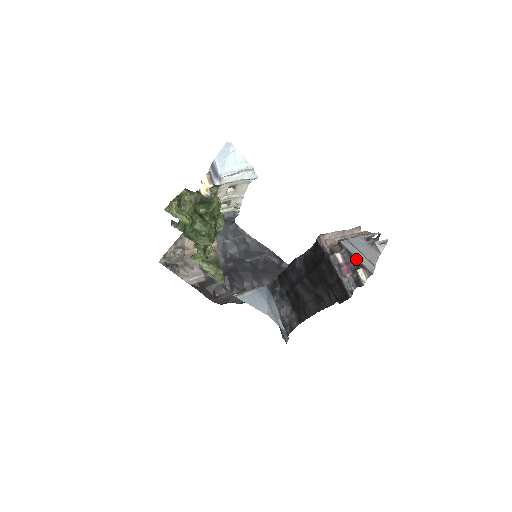
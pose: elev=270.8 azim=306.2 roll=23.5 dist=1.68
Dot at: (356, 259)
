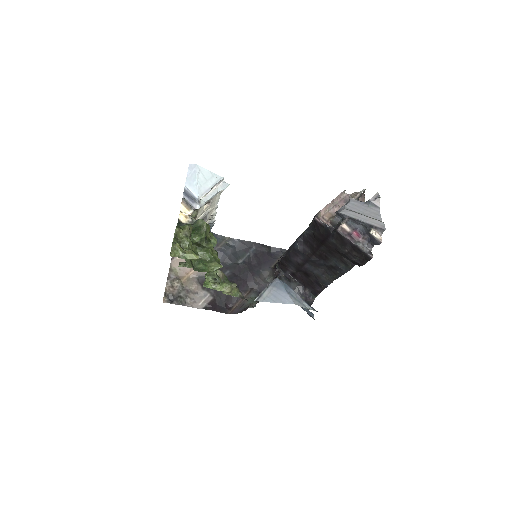
Dot at: (363, 223)
